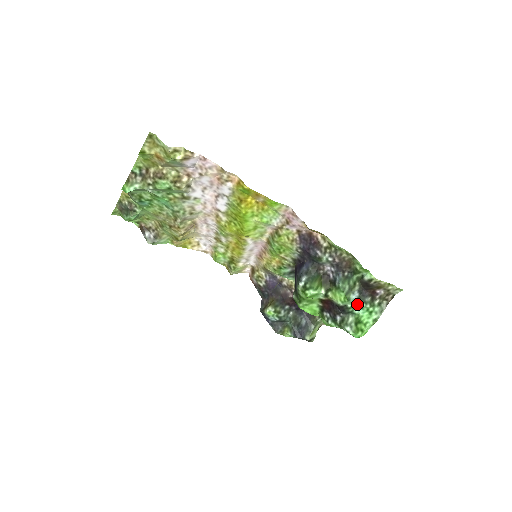
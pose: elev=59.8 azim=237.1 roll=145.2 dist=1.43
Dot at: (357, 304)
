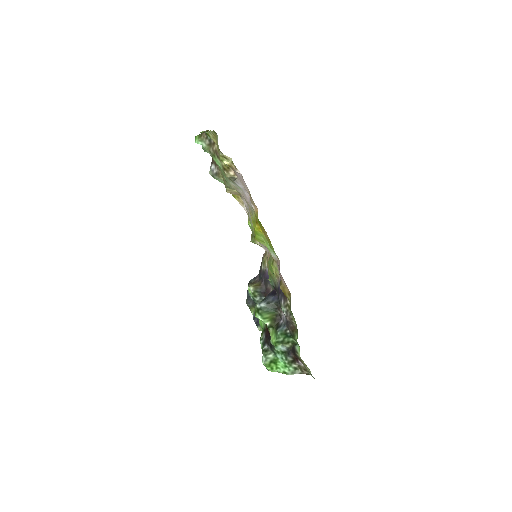
Dot at: (281, 353)
